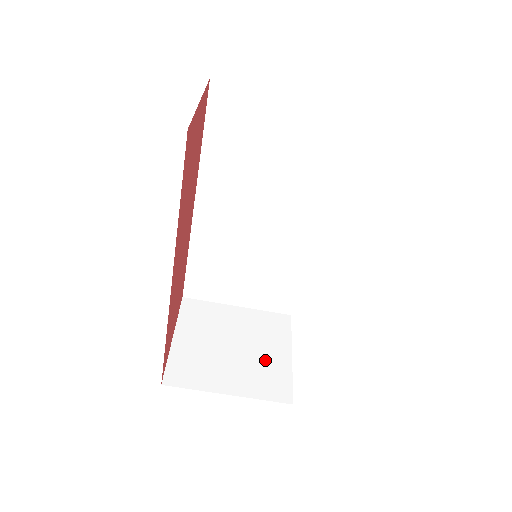
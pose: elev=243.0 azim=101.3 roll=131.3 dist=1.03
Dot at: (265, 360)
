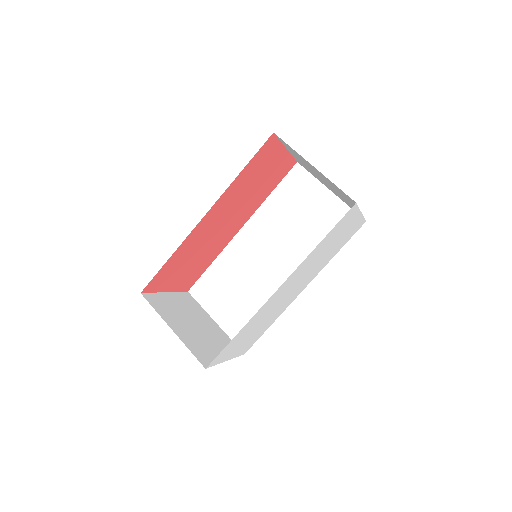
Dot at: (208, 345)
